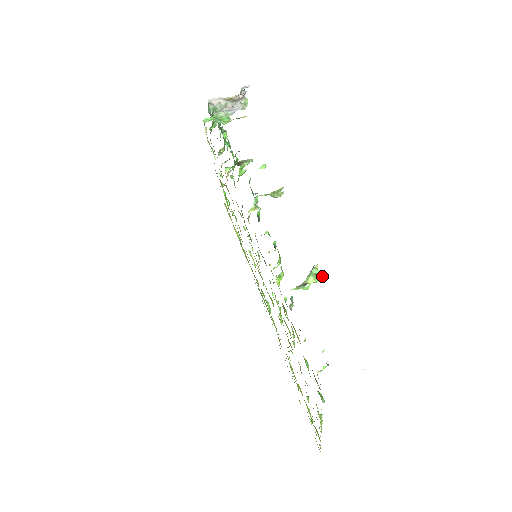
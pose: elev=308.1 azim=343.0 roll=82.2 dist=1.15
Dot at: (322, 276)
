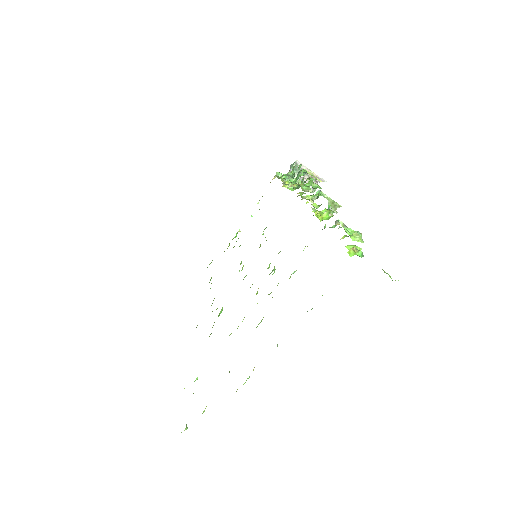
Dot at: (363, 241)
